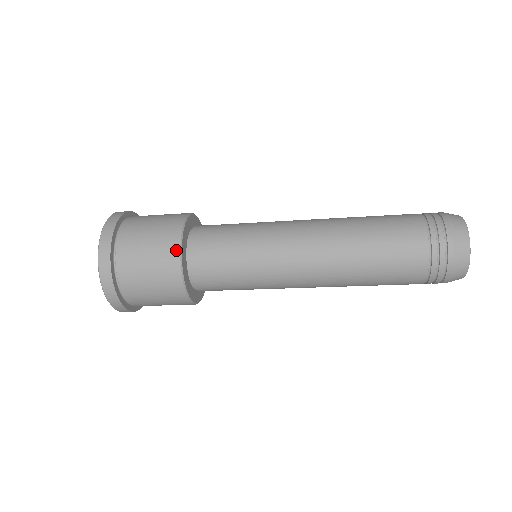
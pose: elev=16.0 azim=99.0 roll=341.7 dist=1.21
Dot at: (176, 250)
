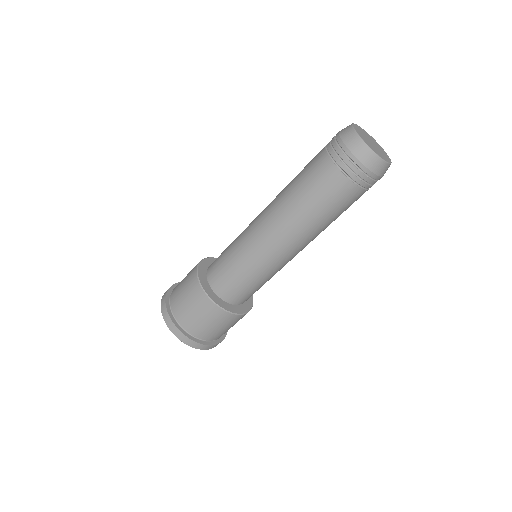
Dot at: (197, 264)
